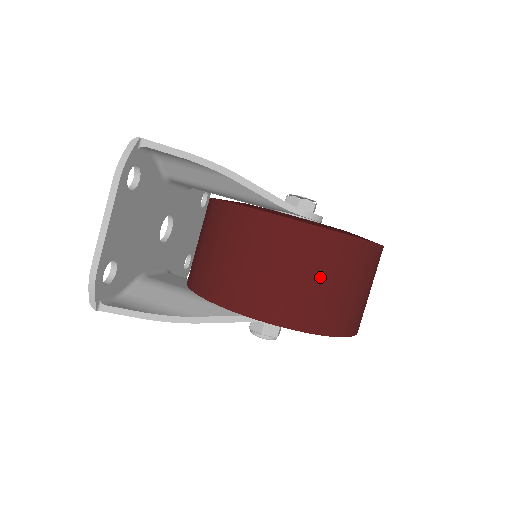
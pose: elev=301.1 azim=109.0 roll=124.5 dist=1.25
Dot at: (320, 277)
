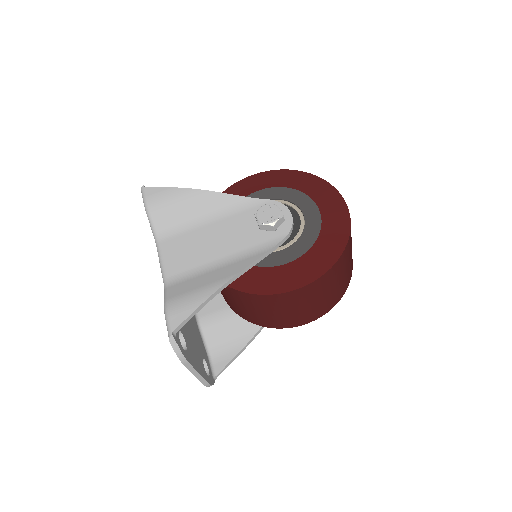
Dot at: (333, 286)
